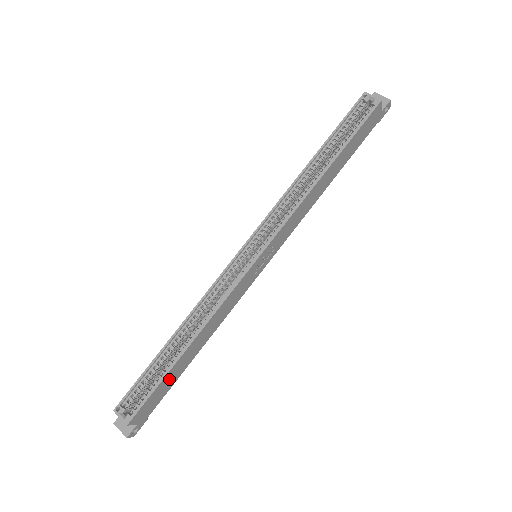
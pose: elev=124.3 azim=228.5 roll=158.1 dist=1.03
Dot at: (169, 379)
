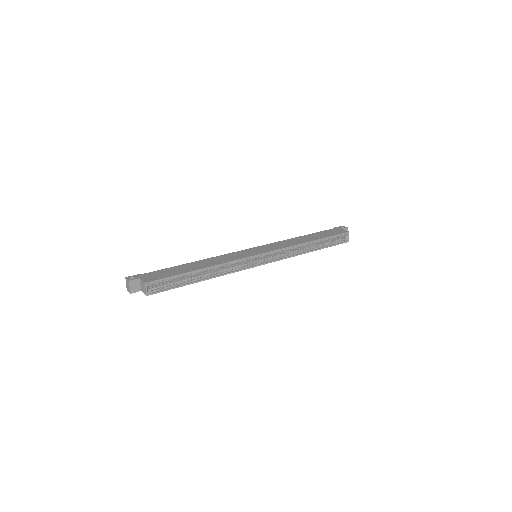
Dot at: (177, 283)
